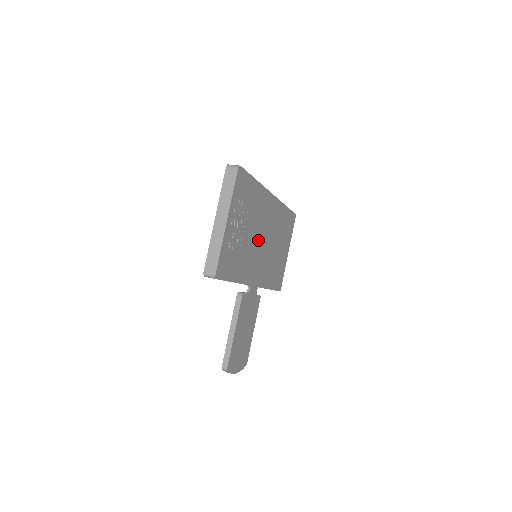
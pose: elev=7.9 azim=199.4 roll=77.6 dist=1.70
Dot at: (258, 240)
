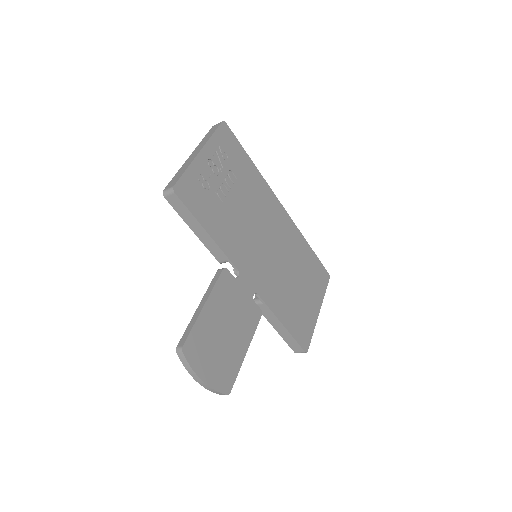
Dot at: (256, 231)
